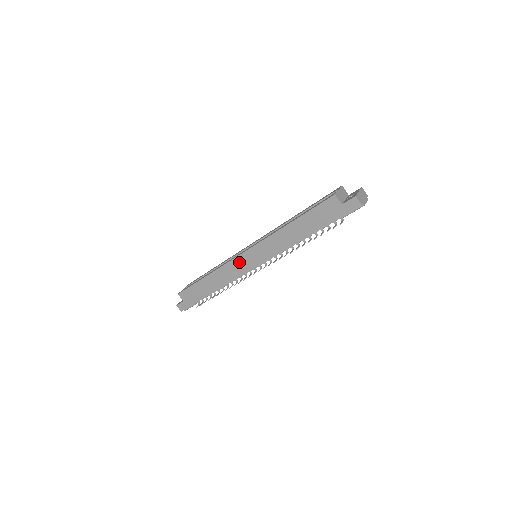
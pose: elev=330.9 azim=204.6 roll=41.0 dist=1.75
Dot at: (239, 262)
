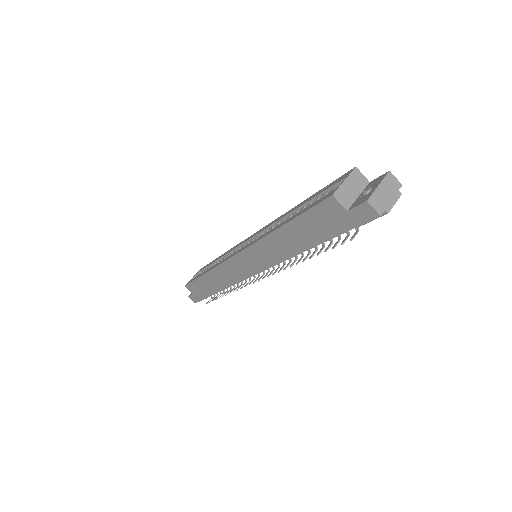
Dot at: (233, 265)
